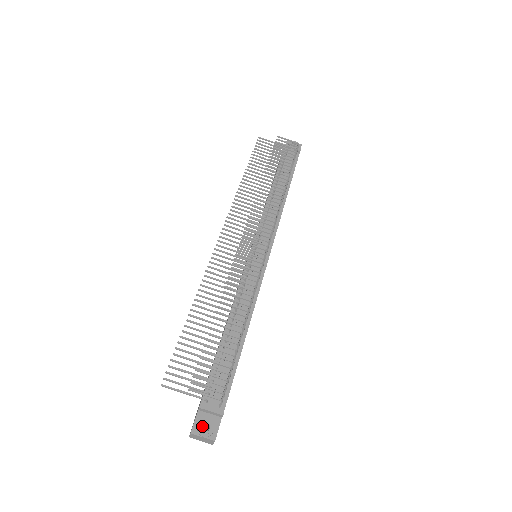
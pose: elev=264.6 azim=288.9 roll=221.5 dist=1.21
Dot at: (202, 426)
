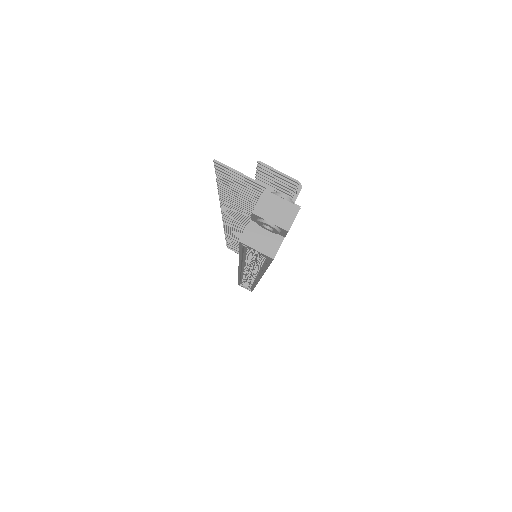
Dot at: occluded
